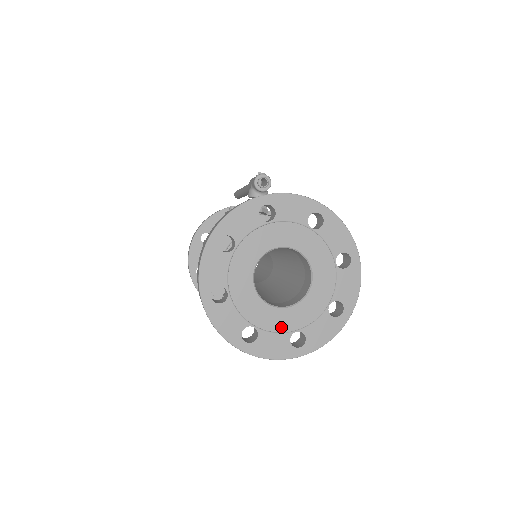
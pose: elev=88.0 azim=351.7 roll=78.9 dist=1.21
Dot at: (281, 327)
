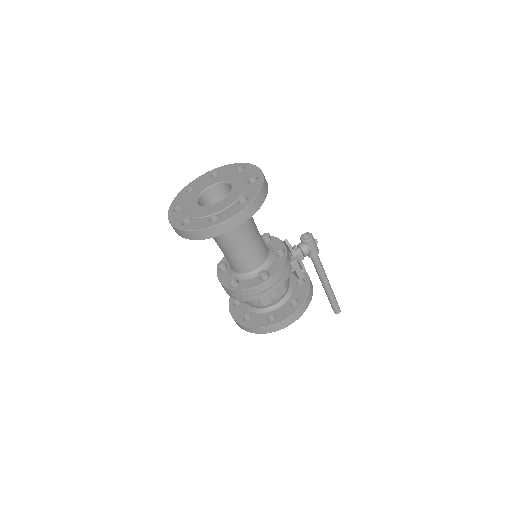
Dot at: (189, 212)
